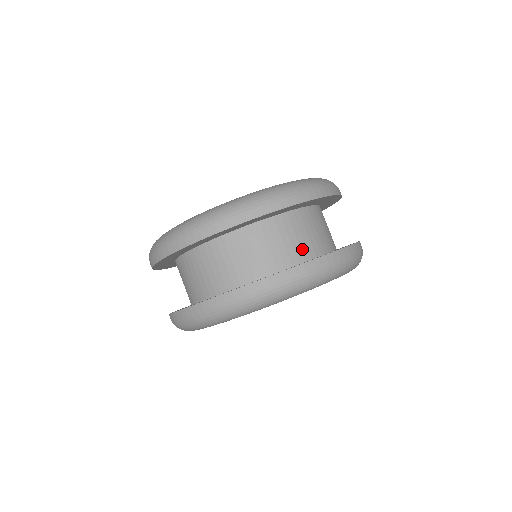
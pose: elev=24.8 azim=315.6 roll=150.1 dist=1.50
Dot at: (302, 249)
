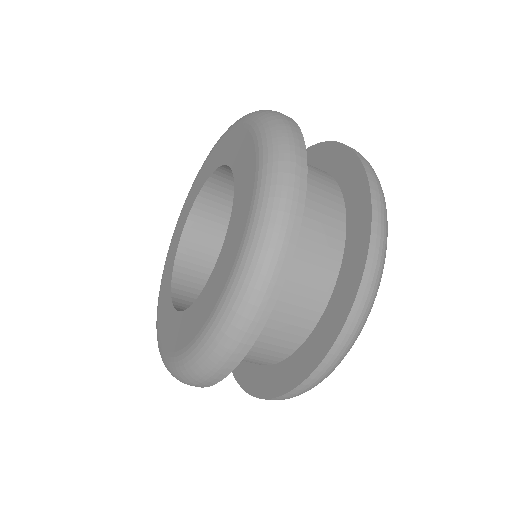
Dot at: (324, 266)
